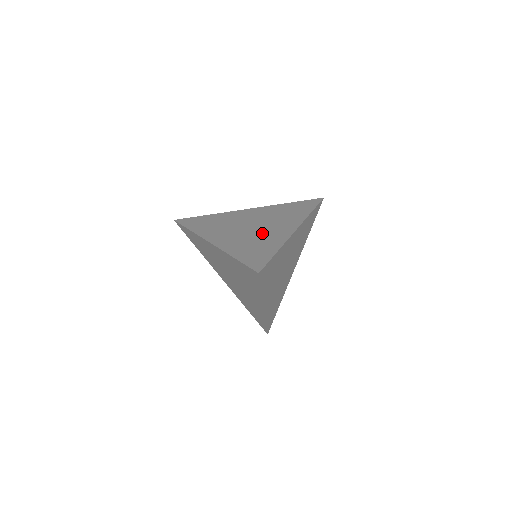
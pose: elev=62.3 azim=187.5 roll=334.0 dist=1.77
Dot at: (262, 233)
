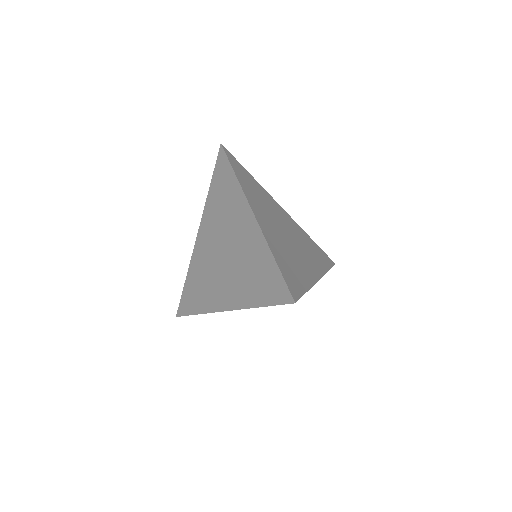
Dot at: (295, 252)
